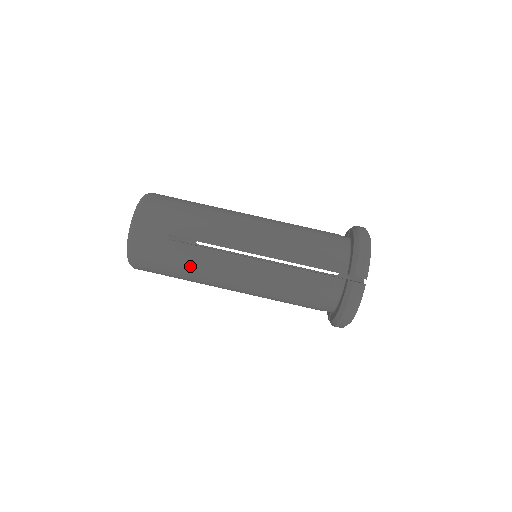
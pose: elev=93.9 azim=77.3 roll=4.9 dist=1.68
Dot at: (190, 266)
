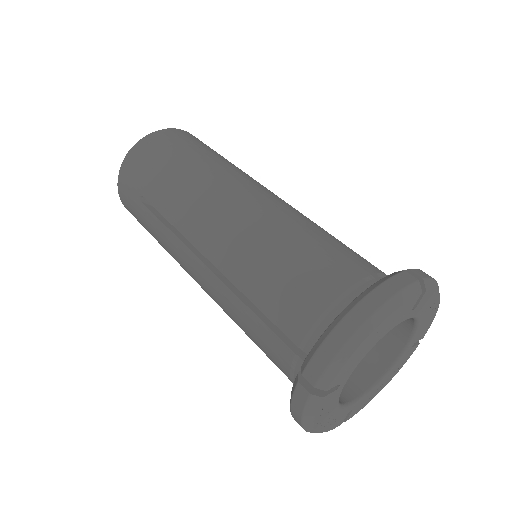
Dot at: (191, 171)
